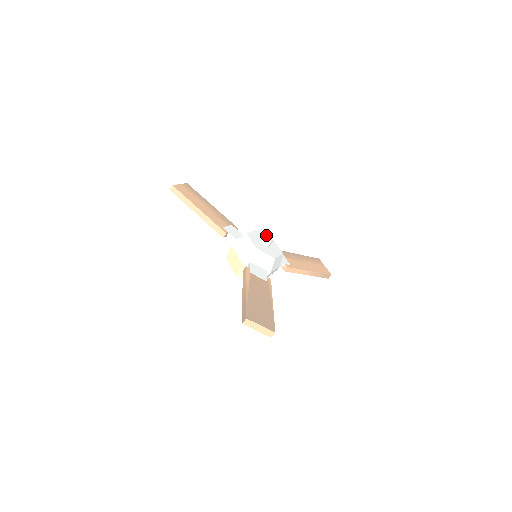
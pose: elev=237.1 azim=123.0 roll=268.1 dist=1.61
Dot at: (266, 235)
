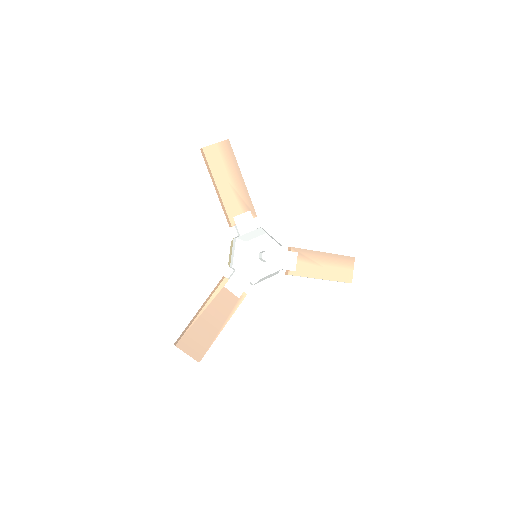
Dot at: (265, 251)
